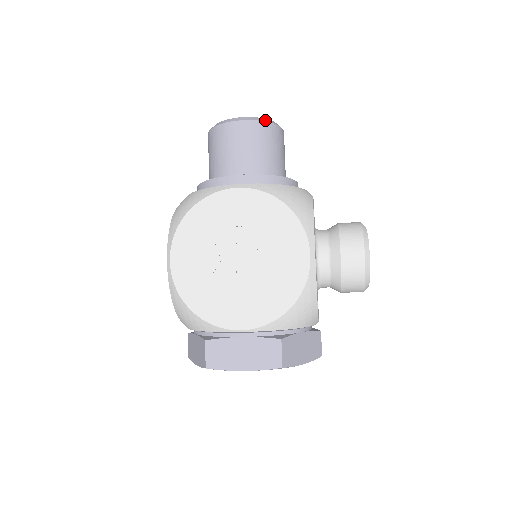
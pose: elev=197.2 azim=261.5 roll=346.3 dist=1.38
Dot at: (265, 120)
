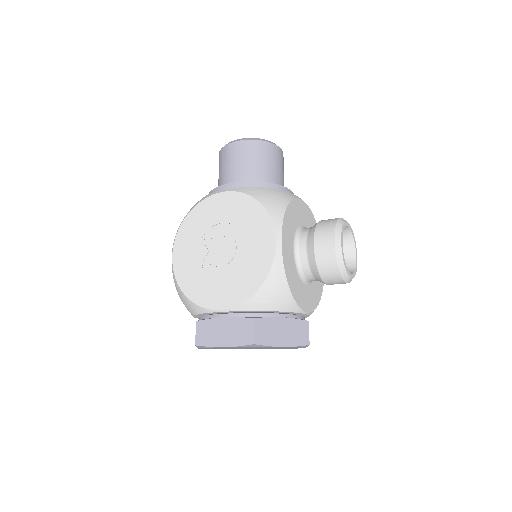
Dot at: (257, 139)
